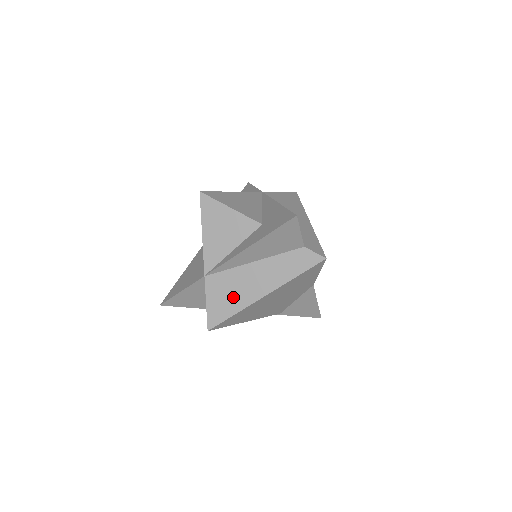
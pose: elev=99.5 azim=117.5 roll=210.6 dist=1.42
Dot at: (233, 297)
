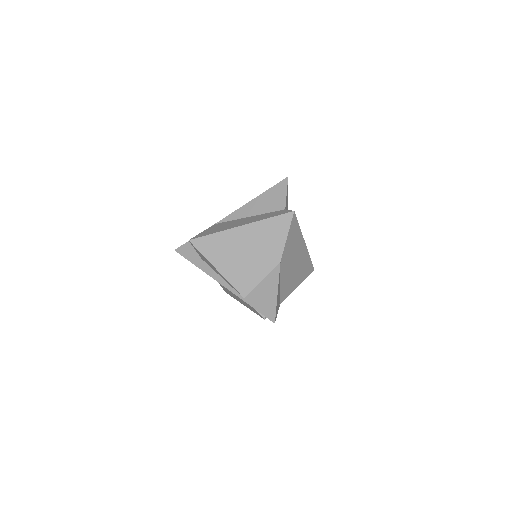
Dot at: (221, 228)
